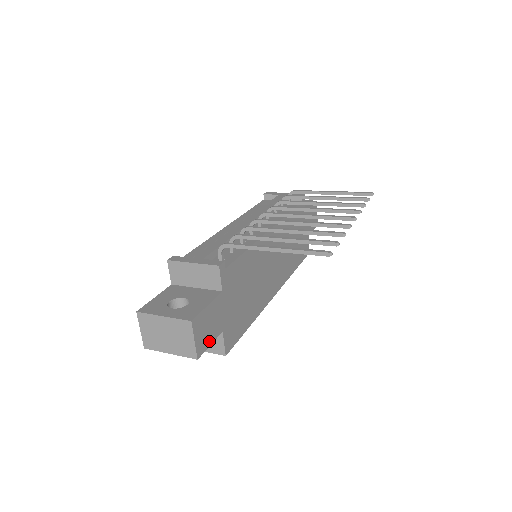
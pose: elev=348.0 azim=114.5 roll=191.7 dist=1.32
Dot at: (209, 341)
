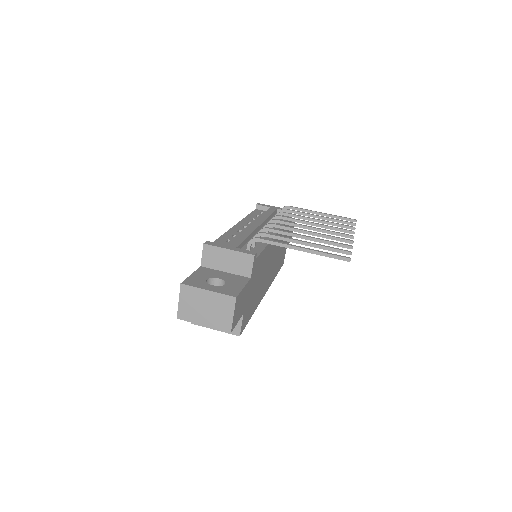
Dot at: (237, 319)
